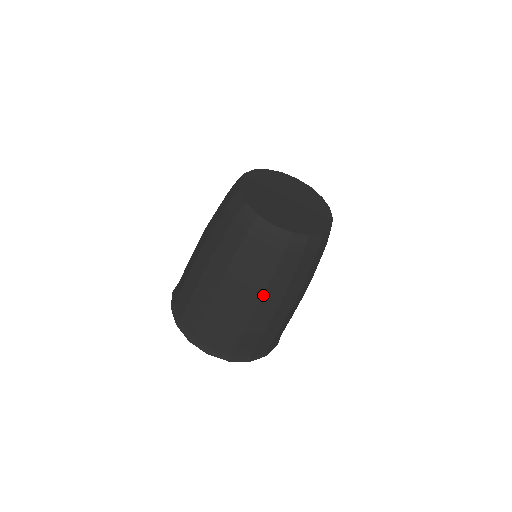
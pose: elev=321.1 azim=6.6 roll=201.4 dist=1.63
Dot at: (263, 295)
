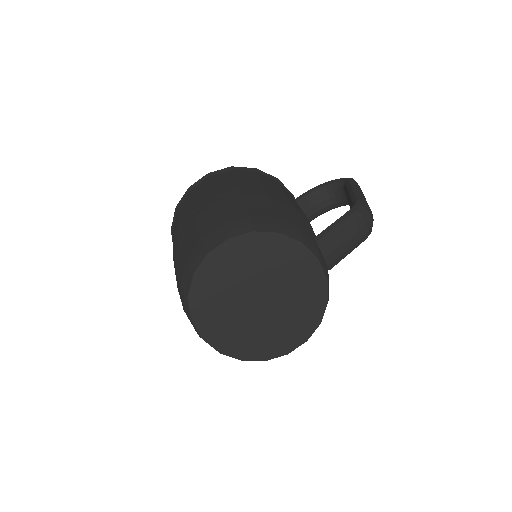
Dot at: occluded
